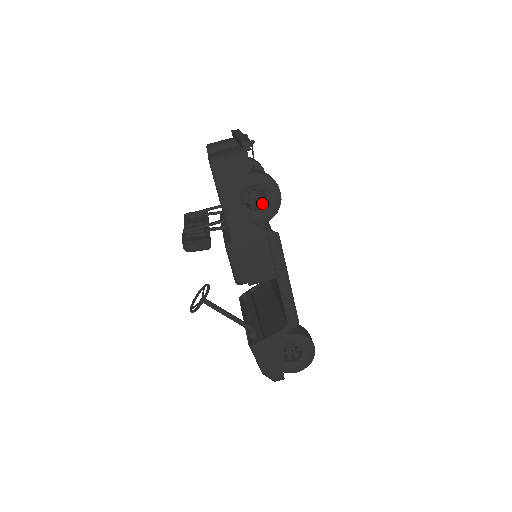
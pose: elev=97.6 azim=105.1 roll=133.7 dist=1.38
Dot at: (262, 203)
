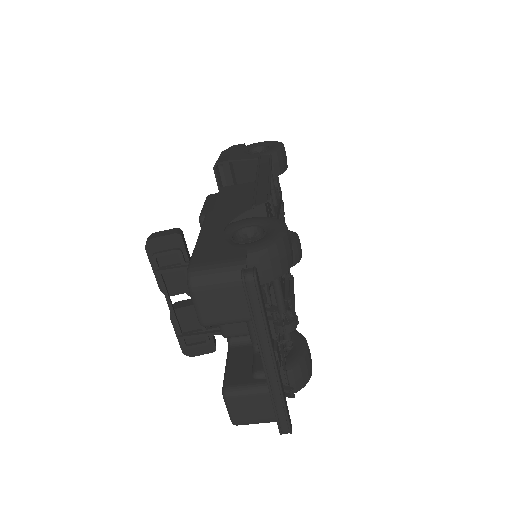
Dot at: occluded
